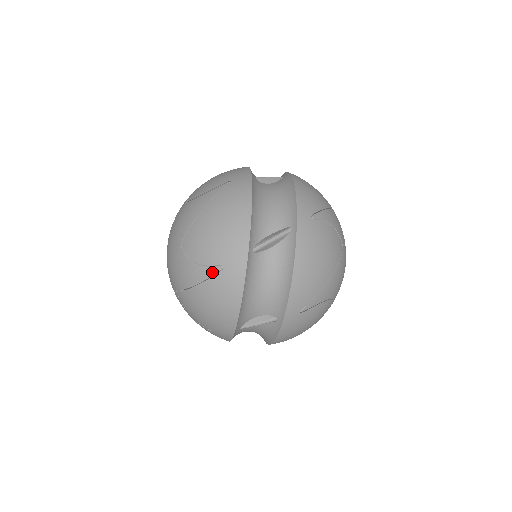
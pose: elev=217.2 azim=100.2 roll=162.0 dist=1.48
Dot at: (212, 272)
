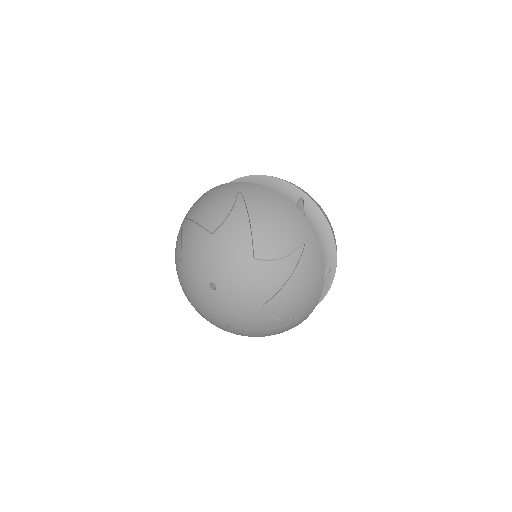
Dot at: occluded
